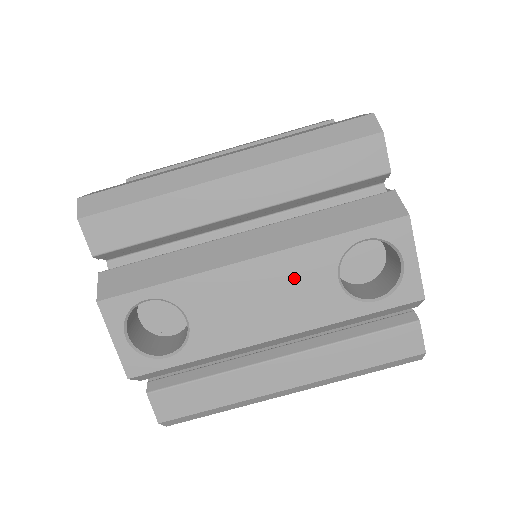
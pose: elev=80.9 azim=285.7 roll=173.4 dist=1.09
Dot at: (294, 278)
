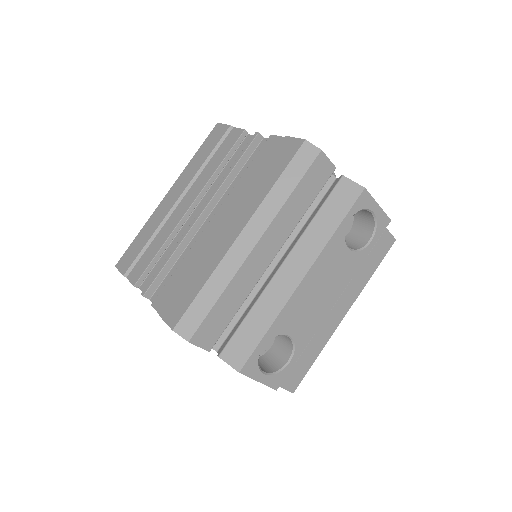
Dot at: (328, 268)
